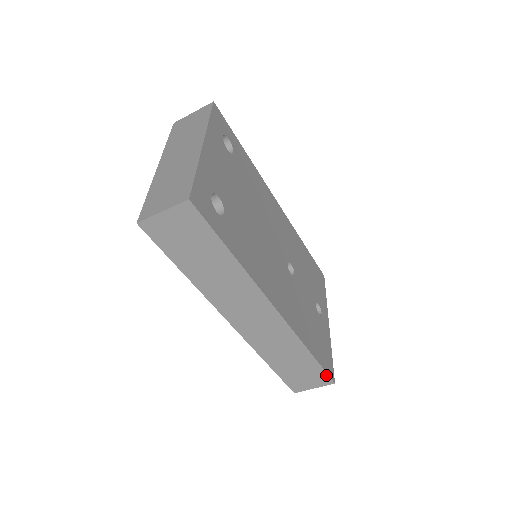
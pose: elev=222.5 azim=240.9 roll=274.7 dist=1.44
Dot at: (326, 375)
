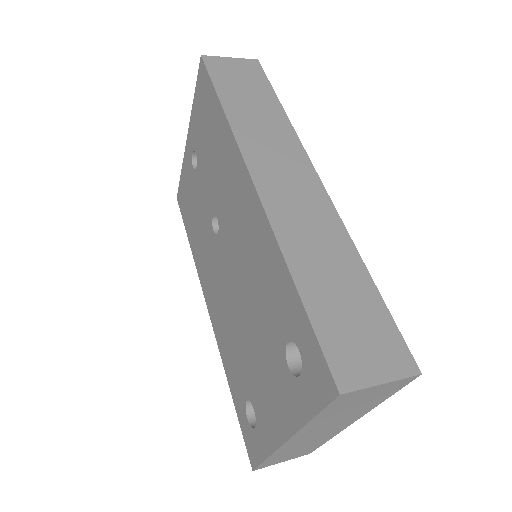
Dot at: occluded
